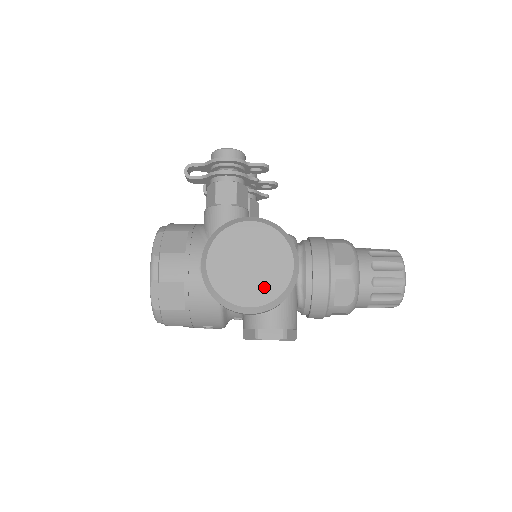
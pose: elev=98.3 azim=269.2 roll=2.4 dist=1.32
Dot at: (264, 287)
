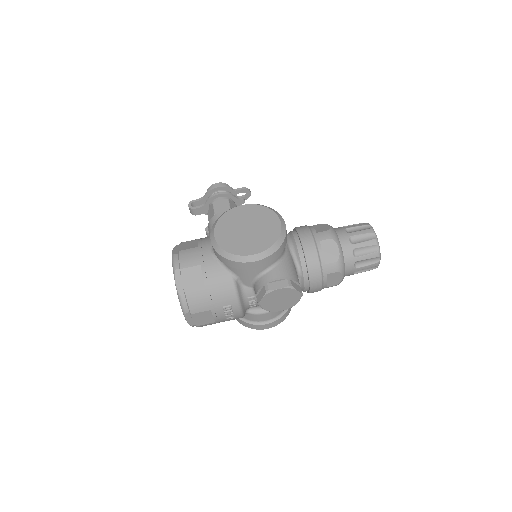
Dot at: (262, 240)
